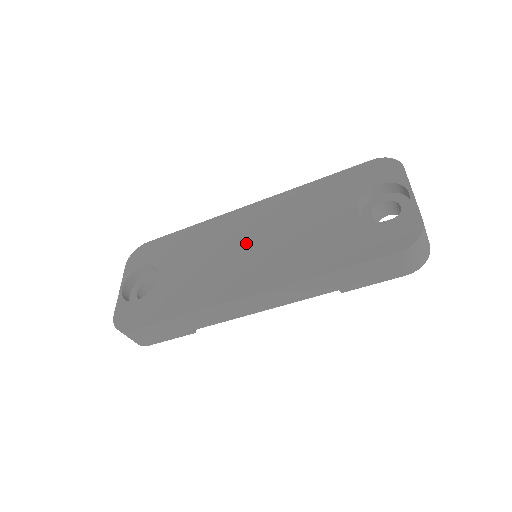
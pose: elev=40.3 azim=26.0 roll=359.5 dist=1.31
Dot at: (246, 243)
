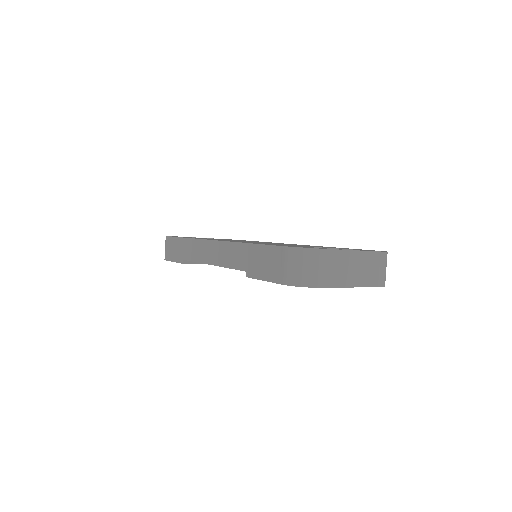
Dot at: (259, 242)
